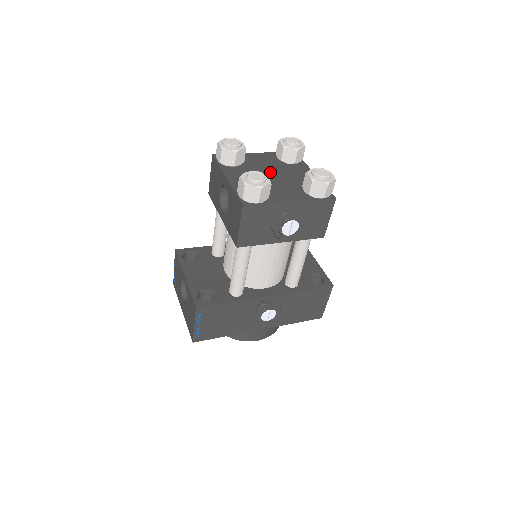
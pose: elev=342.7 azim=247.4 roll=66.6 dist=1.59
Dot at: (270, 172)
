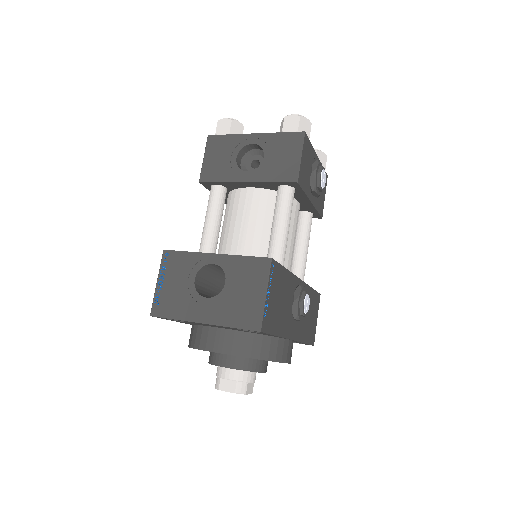
Dot at: occluded
